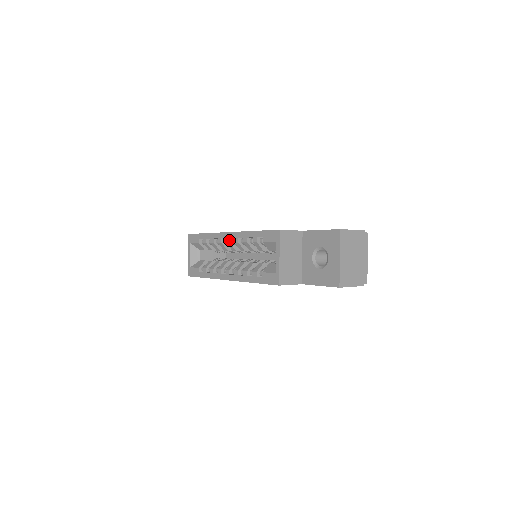
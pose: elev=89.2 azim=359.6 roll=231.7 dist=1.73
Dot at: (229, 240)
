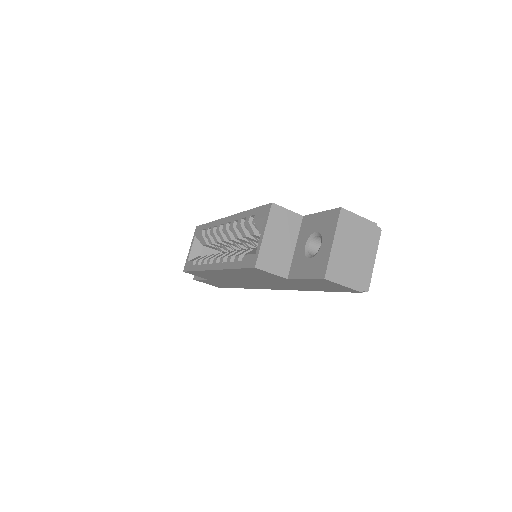
Dot at: (226, 225)
